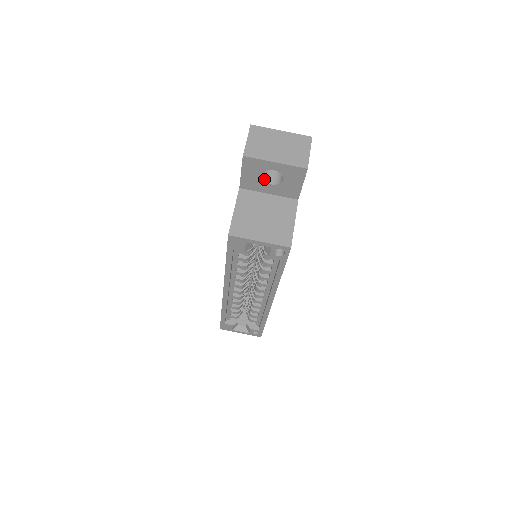
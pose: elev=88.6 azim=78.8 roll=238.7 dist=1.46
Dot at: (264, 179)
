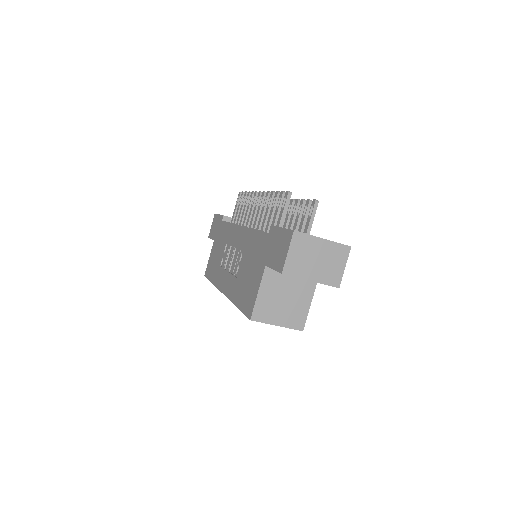
Dot at: occluded
